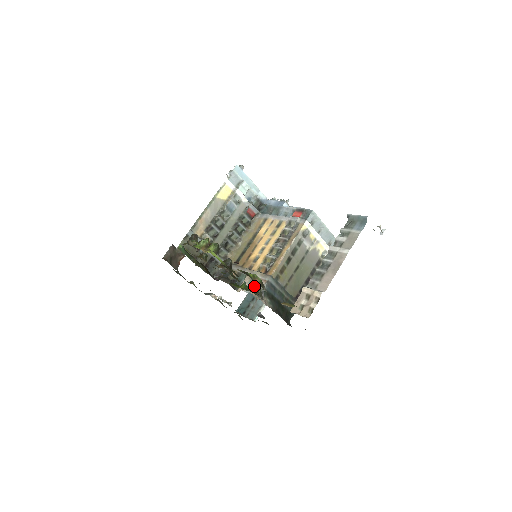
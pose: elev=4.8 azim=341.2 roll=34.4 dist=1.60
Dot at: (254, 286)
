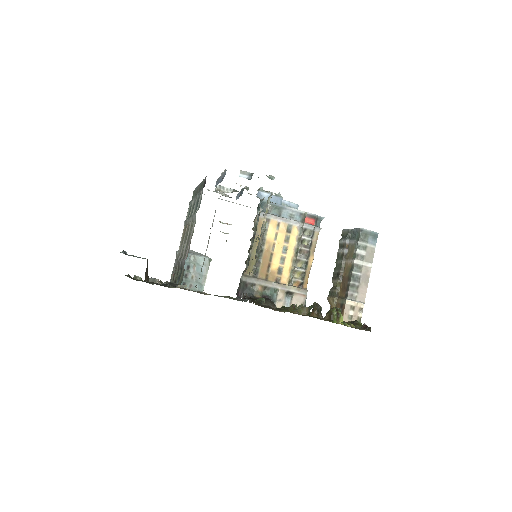
Dot at: (294, 302)
